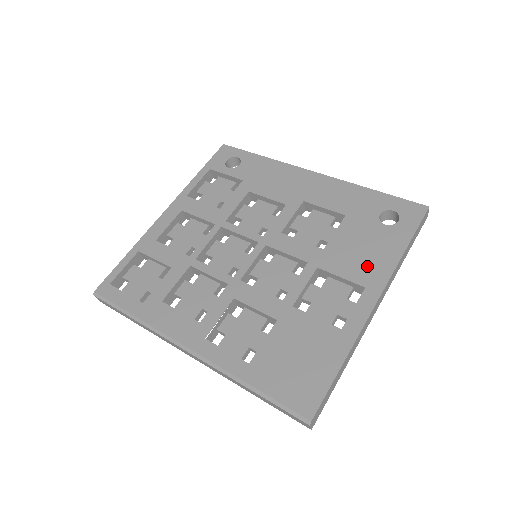
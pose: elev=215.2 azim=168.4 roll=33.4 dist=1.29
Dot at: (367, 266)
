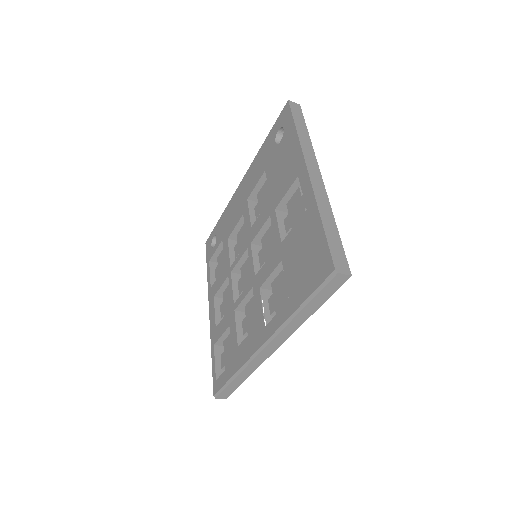
Dot at: (290, 168)
